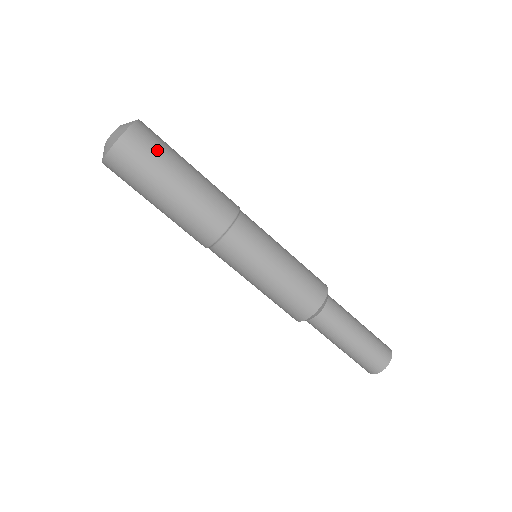
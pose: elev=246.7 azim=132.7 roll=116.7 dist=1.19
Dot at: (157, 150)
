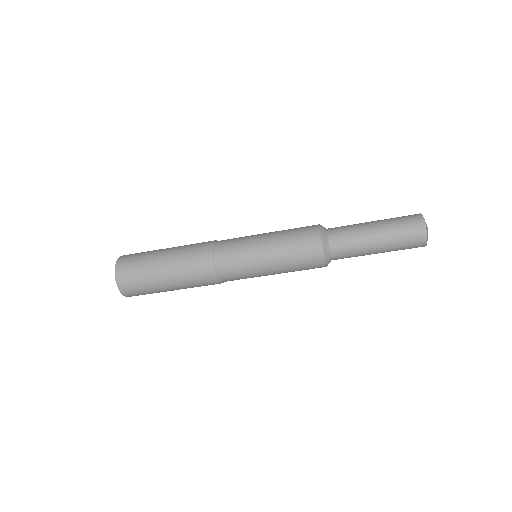
Dot at: (139, 278)
